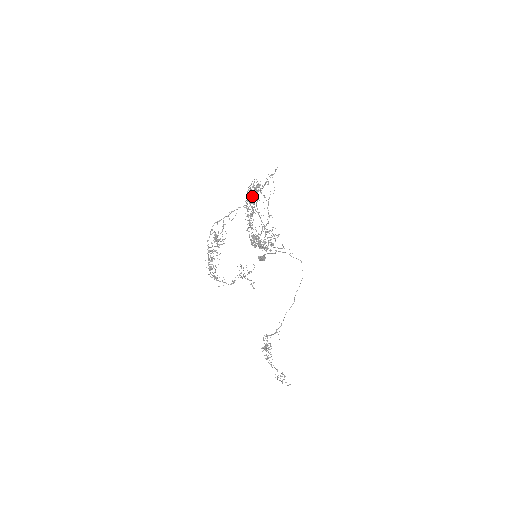
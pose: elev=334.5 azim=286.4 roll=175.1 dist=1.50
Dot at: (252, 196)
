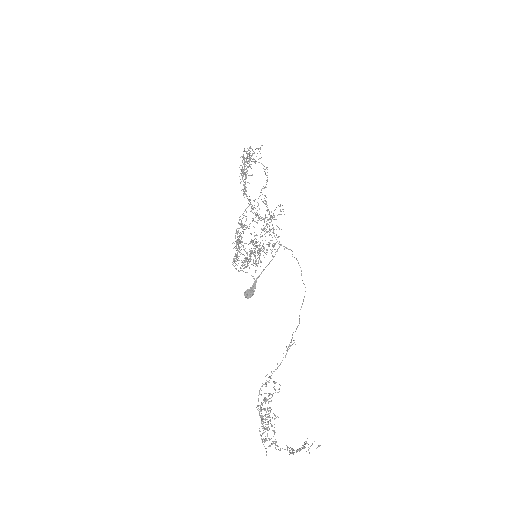
Dot at: occluded
